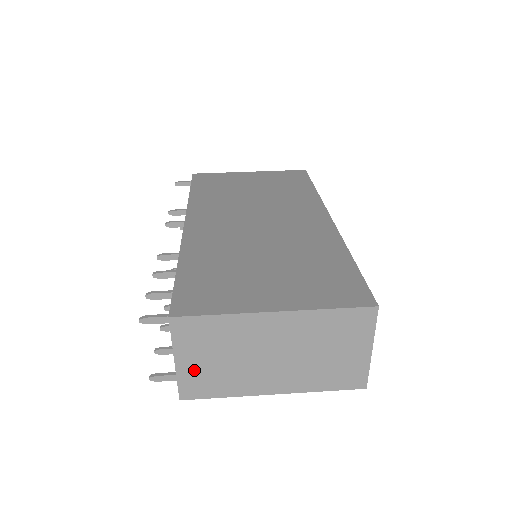
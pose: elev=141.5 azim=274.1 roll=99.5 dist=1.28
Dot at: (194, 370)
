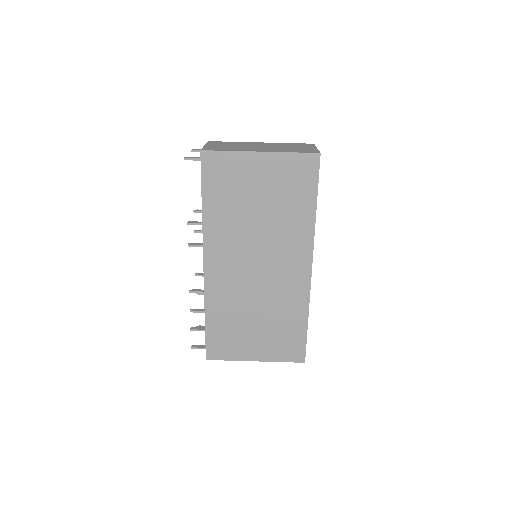
Dot at: occluded
